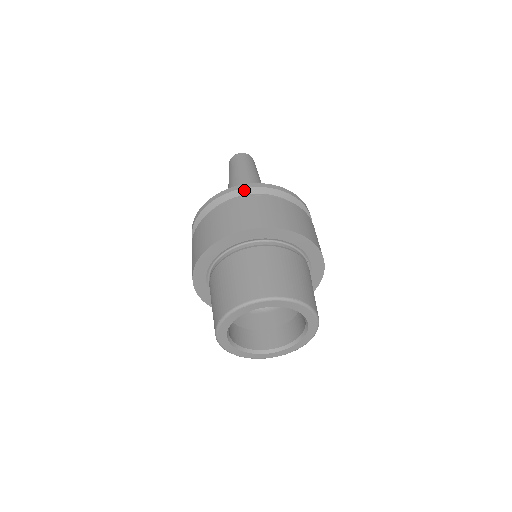
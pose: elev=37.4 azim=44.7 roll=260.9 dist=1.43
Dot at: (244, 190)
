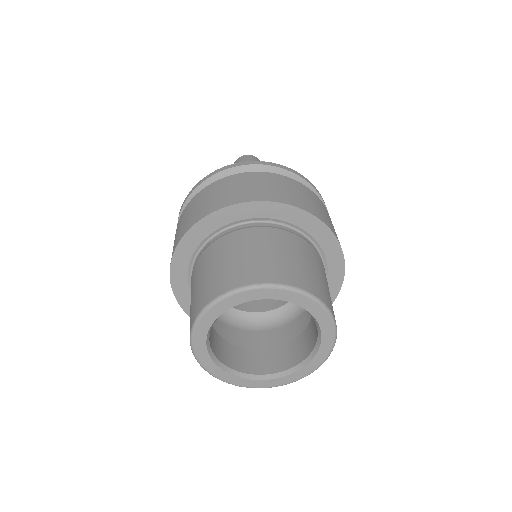
Dot at: (184, 207)
